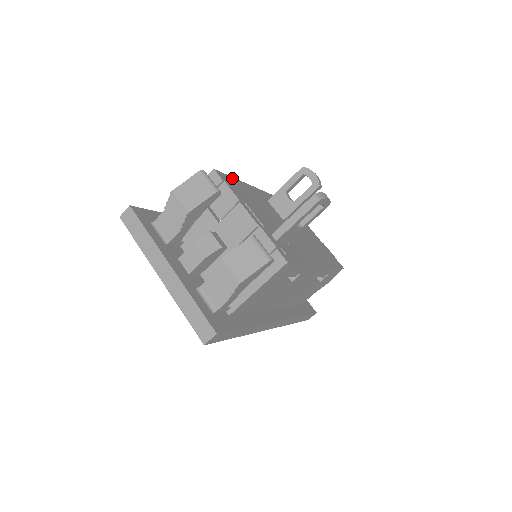
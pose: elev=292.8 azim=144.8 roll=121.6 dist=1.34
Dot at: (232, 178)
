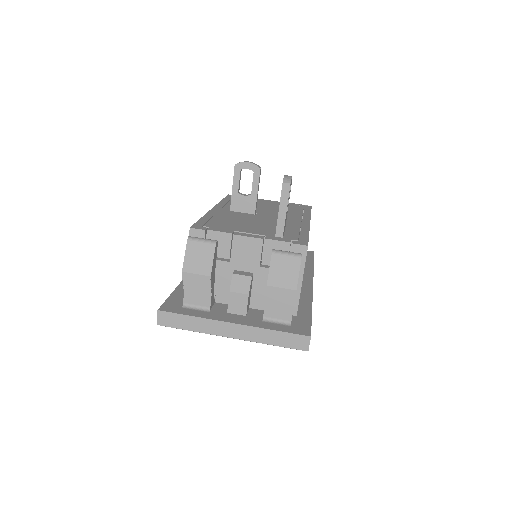
Dot at: (201, 220)
